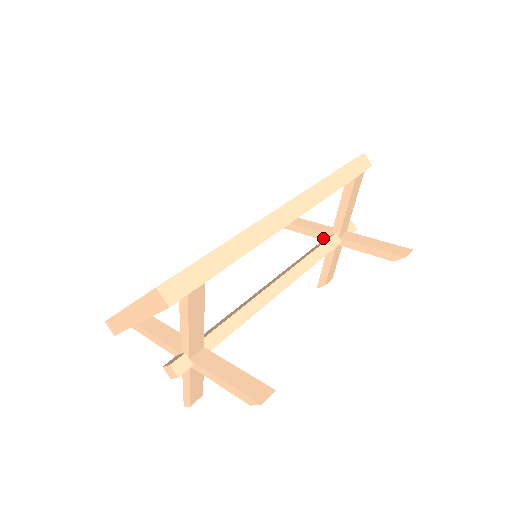
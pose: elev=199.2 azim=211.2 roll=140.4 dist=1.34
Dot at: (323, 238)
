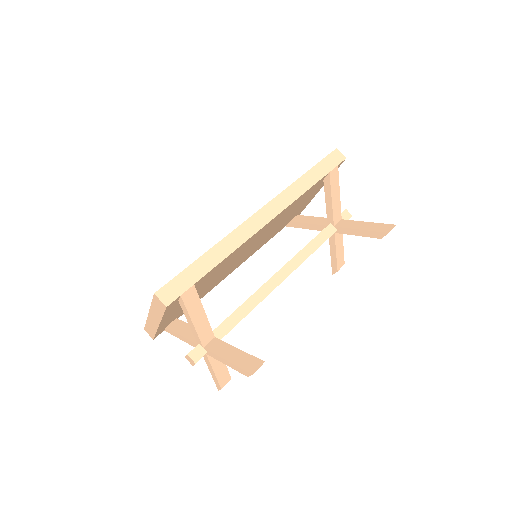
Dot at: occluded
